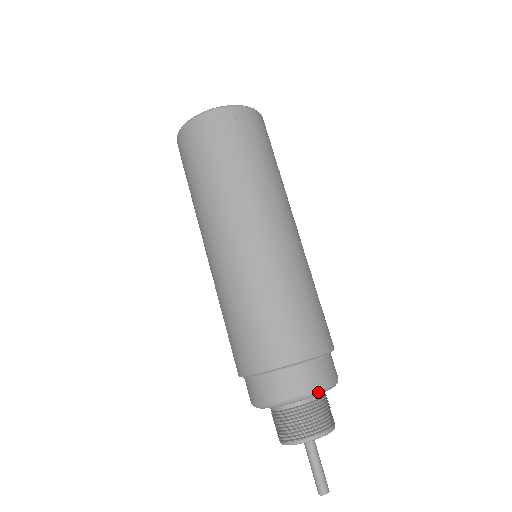
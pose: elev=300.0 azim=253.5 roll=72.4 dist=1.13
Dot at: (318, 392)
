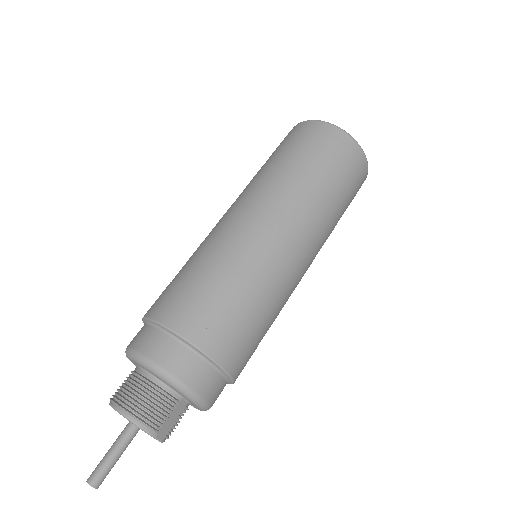
Dot at: (155, 369)
